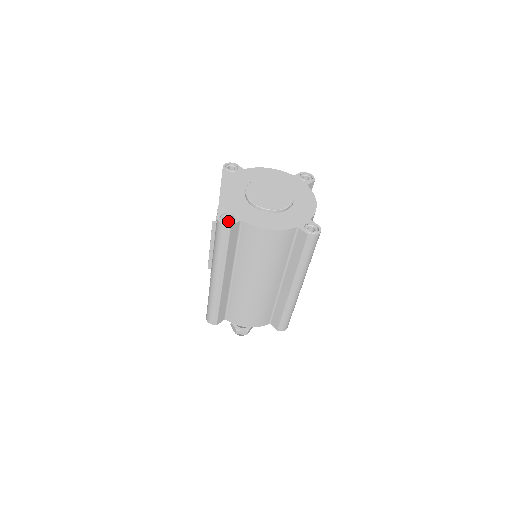
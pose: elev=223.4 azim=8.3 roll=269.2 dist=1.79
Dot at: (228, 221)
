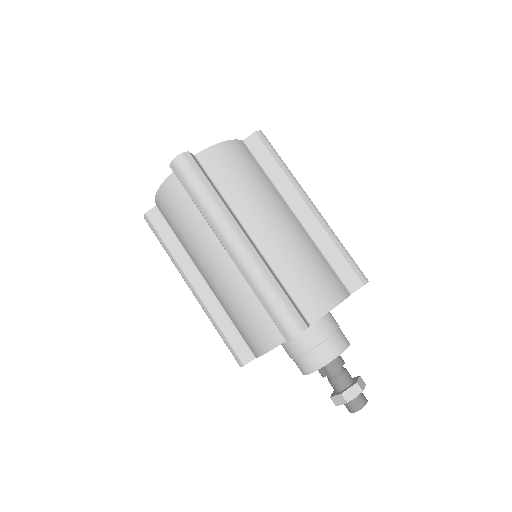
Dot at: occluded
